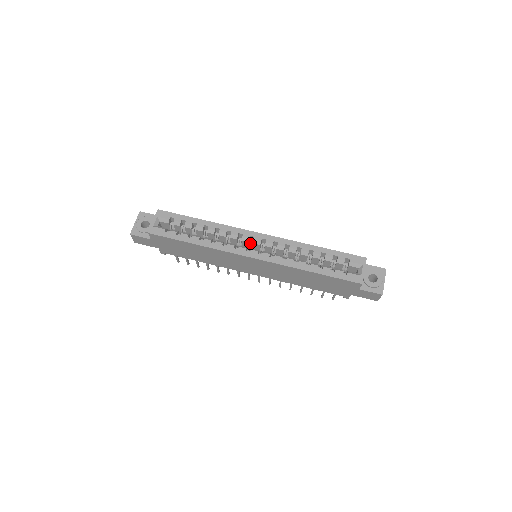
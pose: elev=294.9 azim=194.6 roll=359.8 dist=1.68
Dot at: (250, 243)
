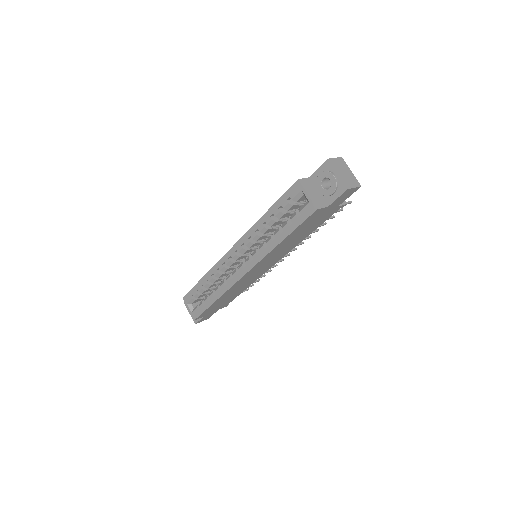
Dot at: (236, 261)
